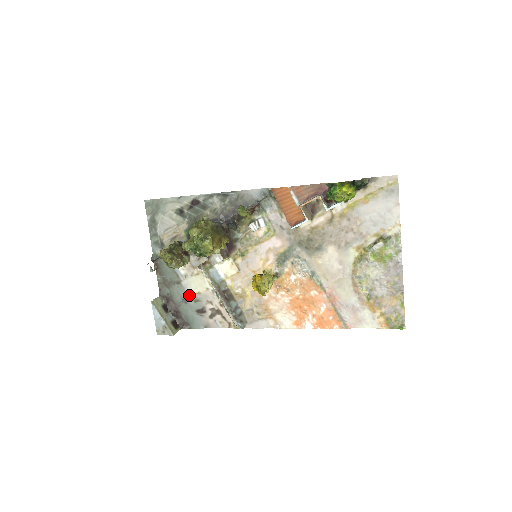
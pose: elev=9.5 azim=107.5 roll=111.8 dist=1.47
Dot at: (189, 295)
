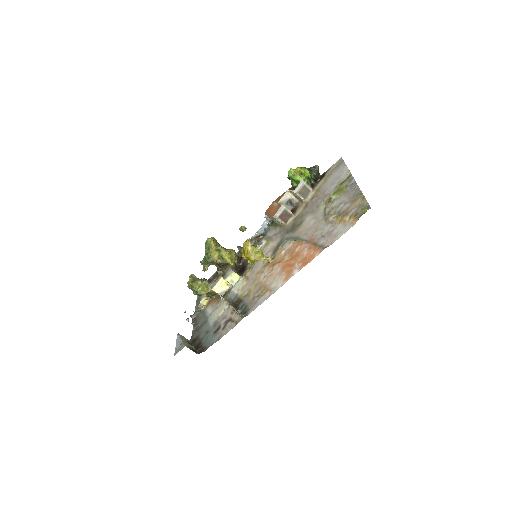
Dot at: (211, 325)
